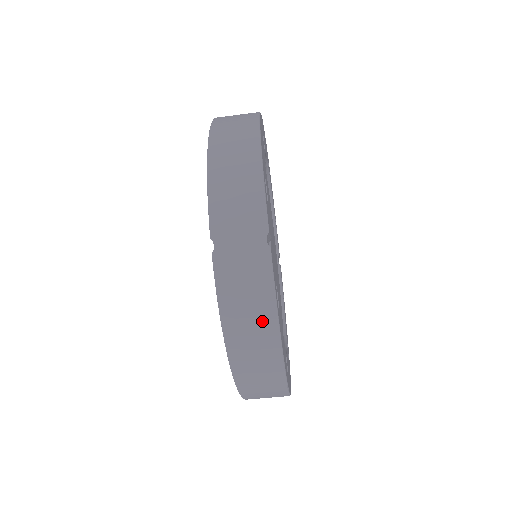
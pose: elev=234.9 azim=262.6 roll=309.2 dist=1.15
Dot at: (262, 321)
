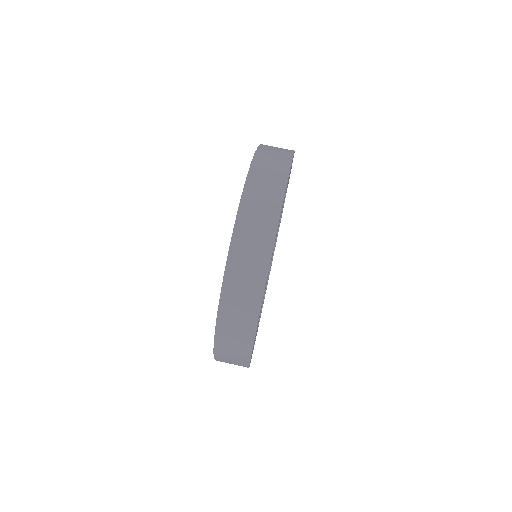
Dot at: (276, 180)
